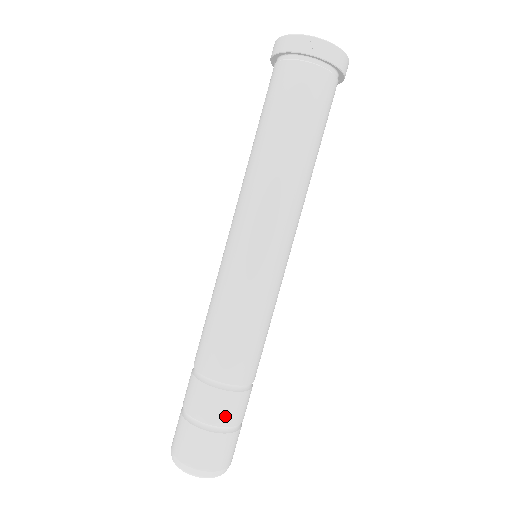
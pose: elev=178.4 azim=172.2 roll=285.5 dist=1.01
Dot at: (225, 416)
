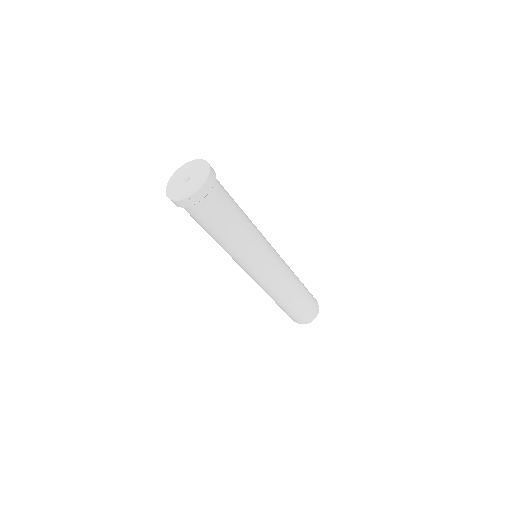
Dot at: (302, 306)
